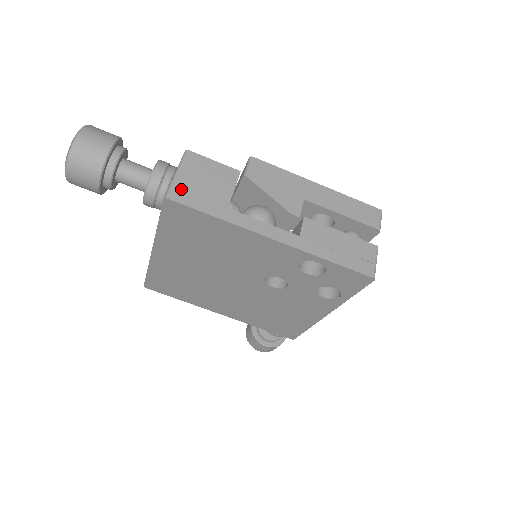
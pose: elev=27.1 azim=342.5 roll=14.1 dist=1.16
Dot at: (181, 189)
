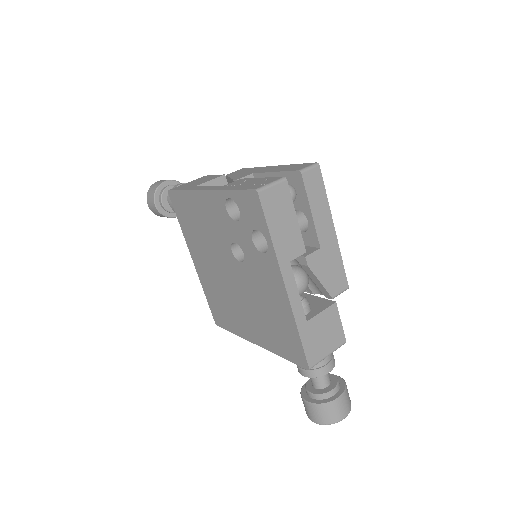
Dot at: (180, 186)
